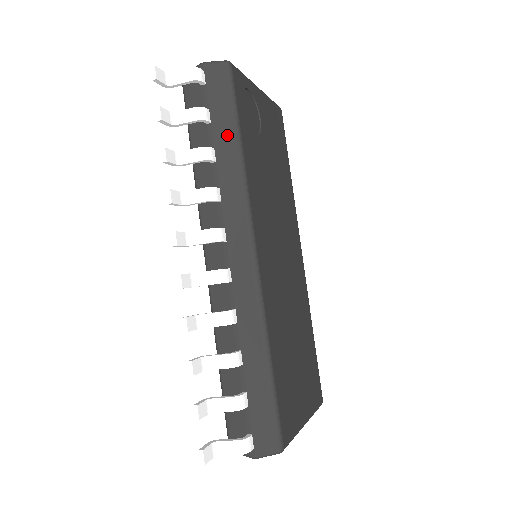
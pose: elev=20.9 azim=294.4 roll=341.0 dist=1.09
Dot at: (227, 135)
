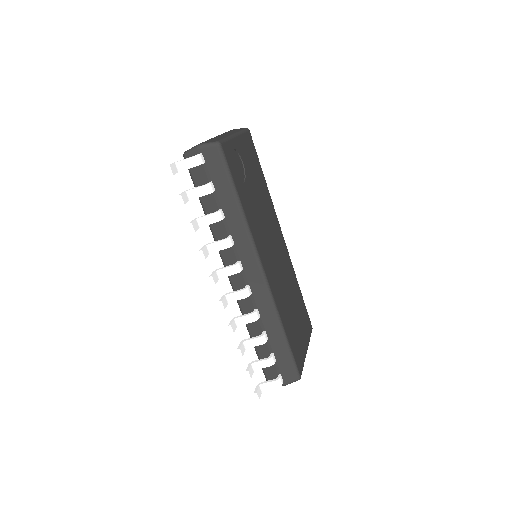
Dot at: (229, 198)
